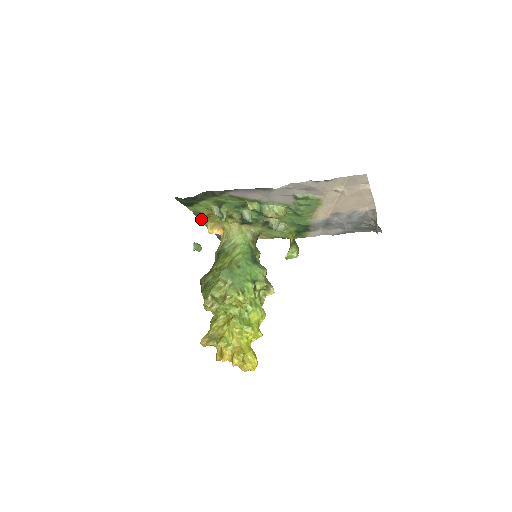
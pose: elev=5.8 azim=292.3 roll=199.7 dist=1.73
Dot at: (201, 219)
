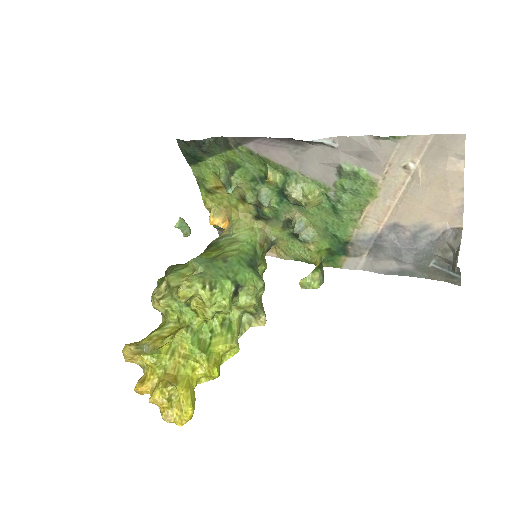
Dot at: (205, 196)
